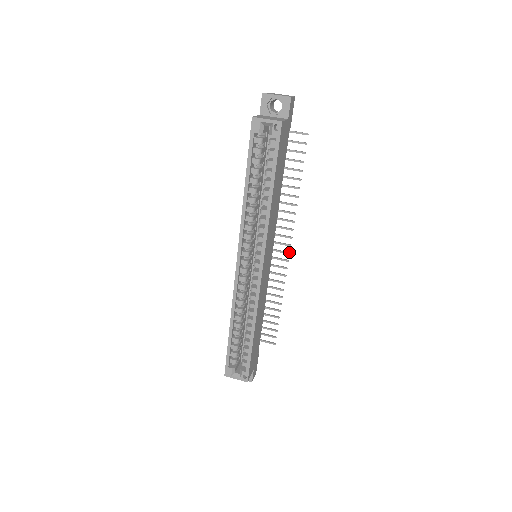
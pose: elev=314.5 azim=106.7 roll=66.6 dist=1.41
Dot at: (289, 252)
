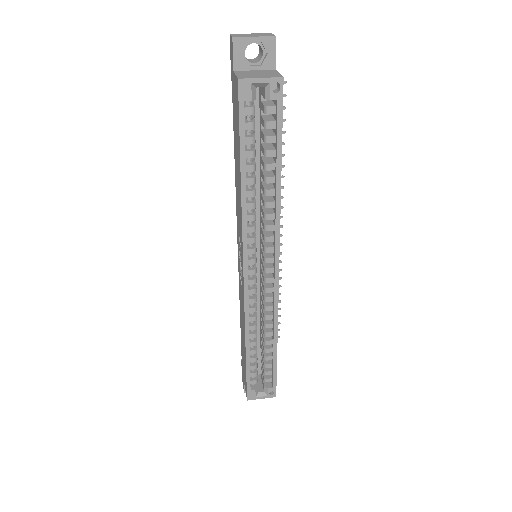
Dot at: (281, 234)
